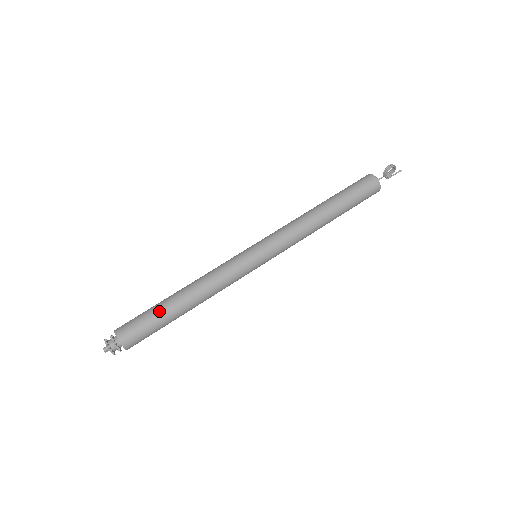
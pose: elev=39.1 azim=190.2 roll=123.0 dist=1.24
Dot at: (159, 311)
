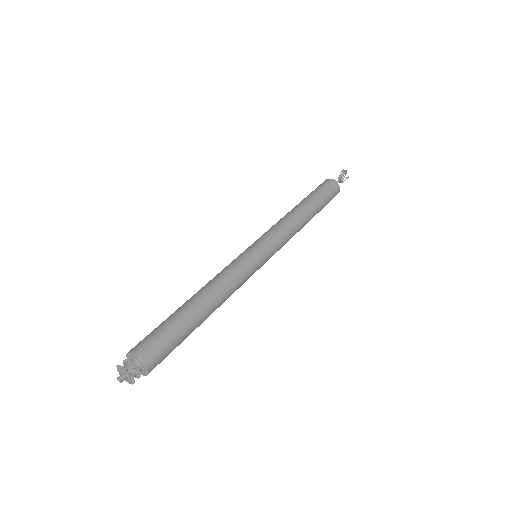
Dot at: (179, 320)
